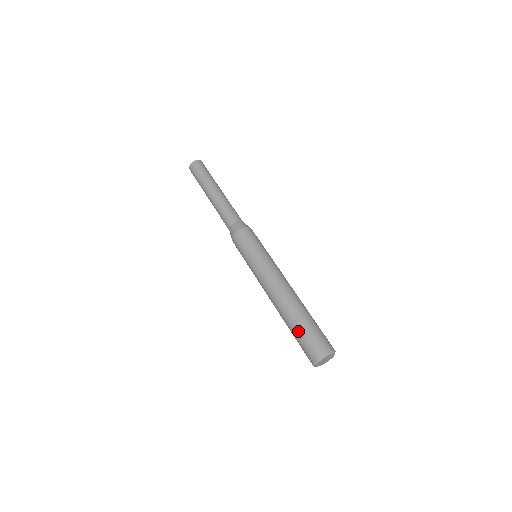
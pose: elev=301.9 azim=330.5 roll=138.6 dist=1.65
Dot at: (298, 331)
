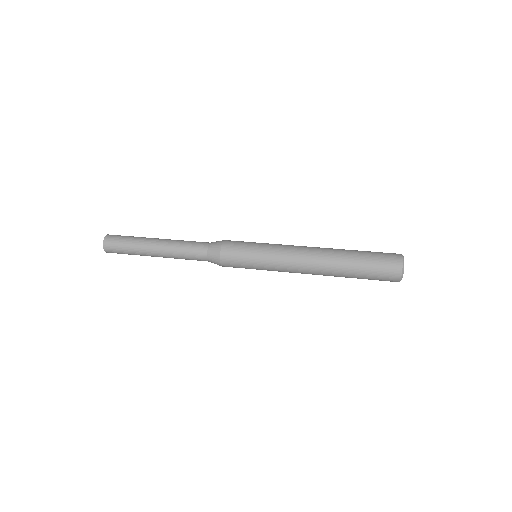
Dot at: (364, 251)
